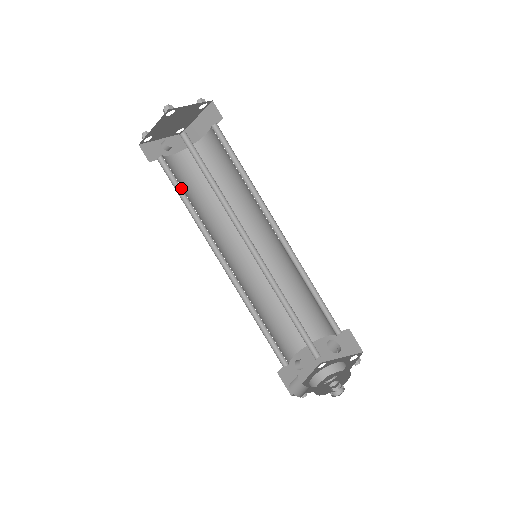
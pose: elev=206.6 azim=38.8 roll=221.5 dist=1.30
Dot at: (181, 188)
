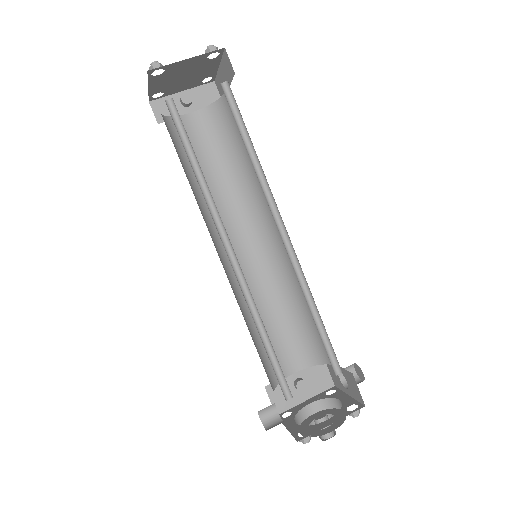
Dot at: (187, 159)
